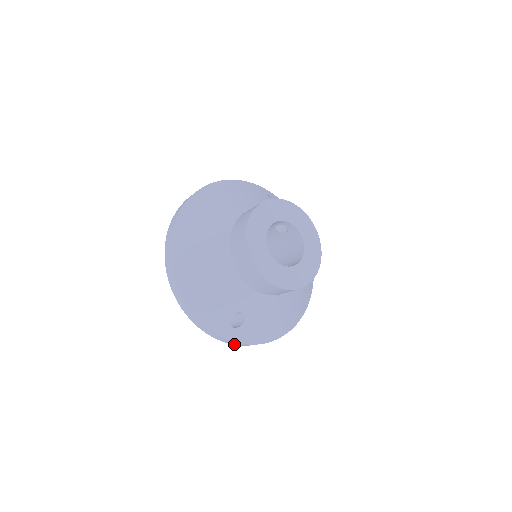
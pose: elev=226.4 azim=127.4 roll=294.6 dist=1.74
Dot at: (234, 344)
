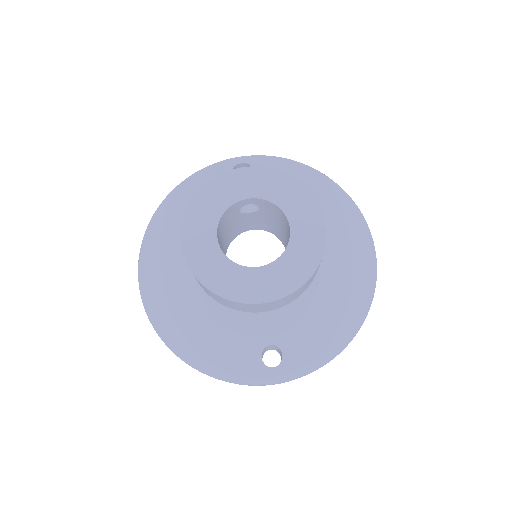
Dot at: occluded
